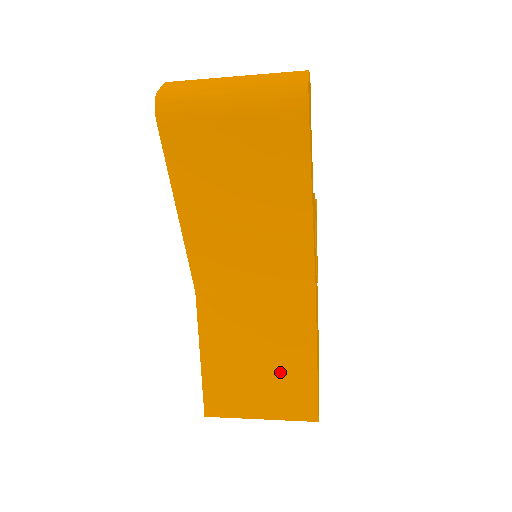
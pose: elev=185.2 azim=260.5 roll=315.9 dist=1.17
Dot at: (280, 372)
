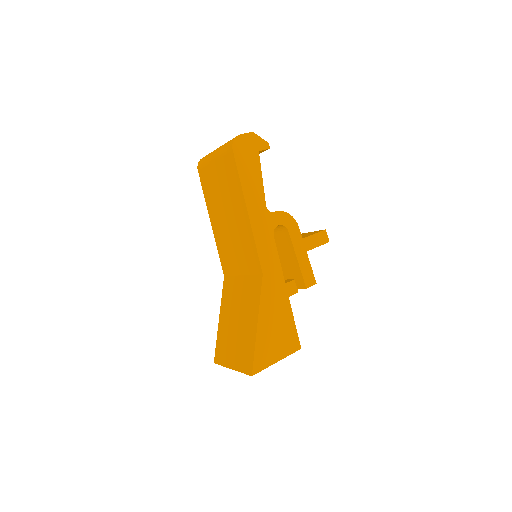
Dot at: (243, 333)
